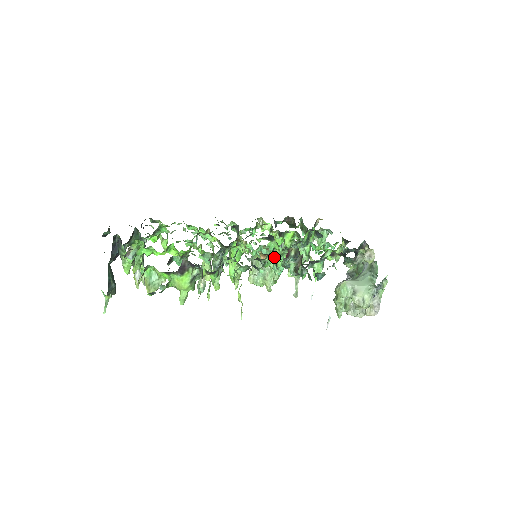
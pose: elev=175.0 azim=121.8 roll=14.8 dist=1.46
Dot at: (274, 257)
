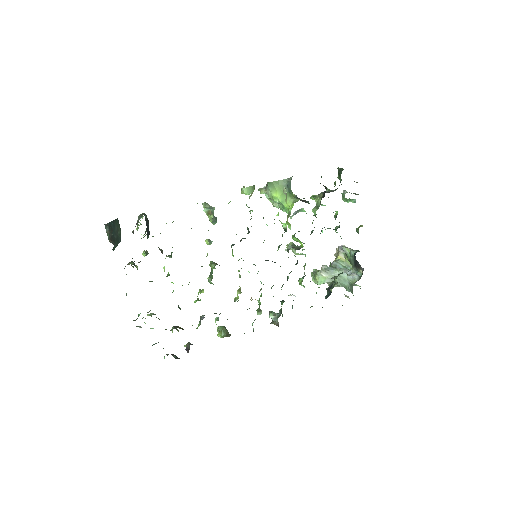
Dot at: (259, 309)
